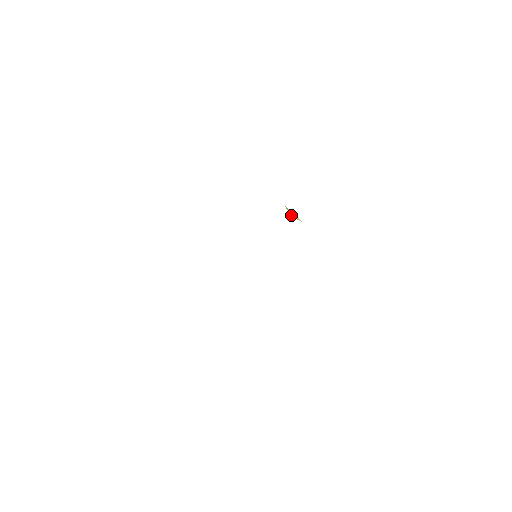
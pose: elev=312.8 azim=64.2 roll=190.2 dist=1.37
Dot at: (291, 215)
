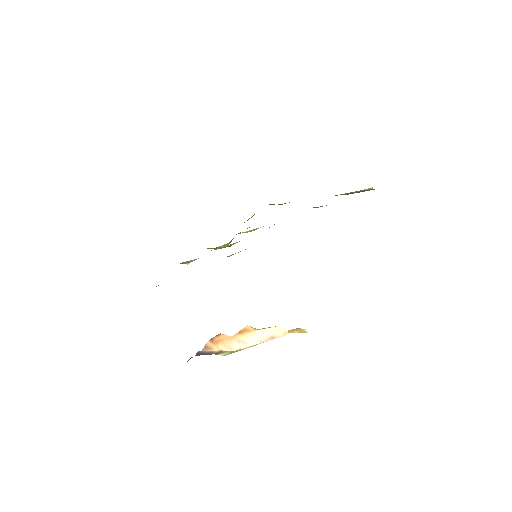
Dot at: occluded
